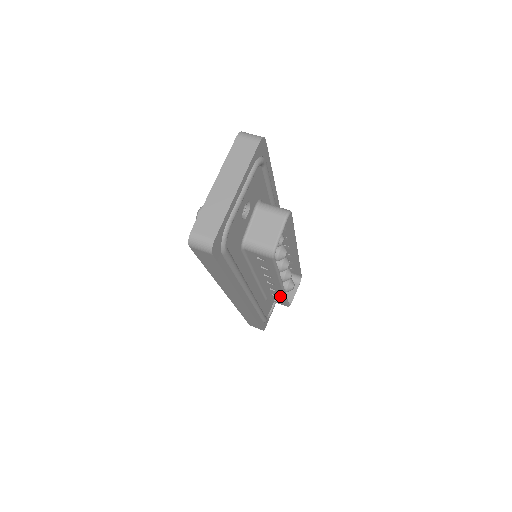
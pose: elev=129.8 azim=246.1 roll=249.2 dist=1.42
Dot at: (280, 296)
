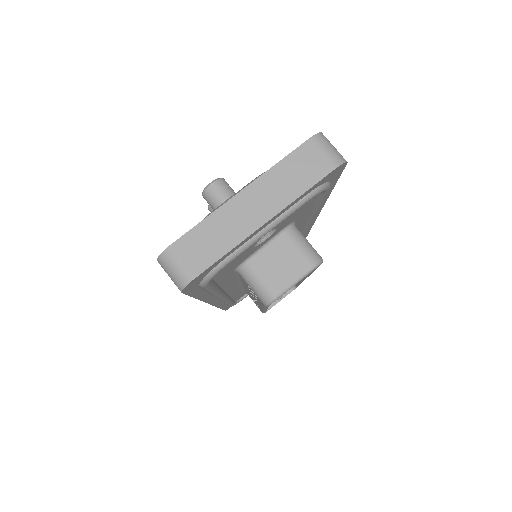
Dot at: occluded
